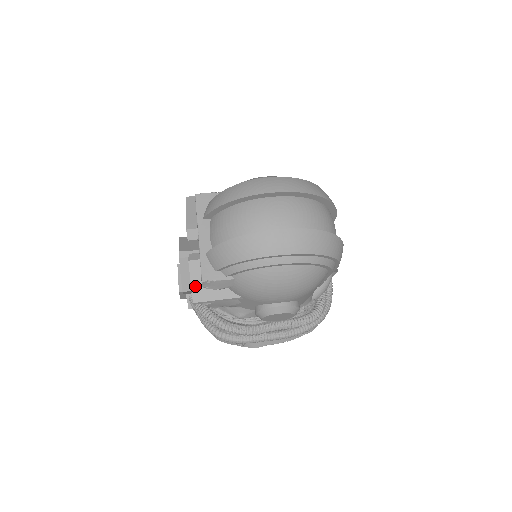
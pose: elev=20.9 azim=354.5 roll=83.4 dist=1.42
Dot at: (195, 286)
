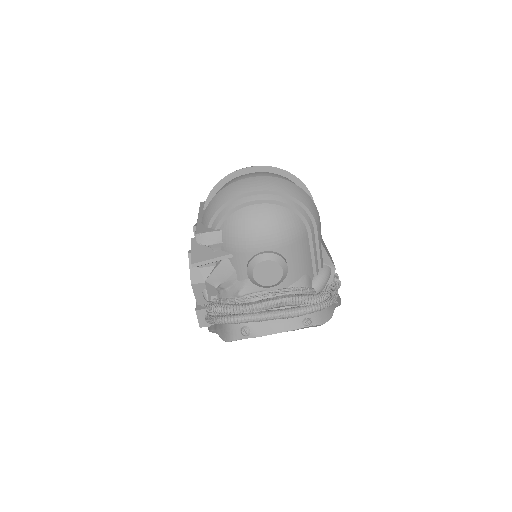
Dot at: (194, 253)
